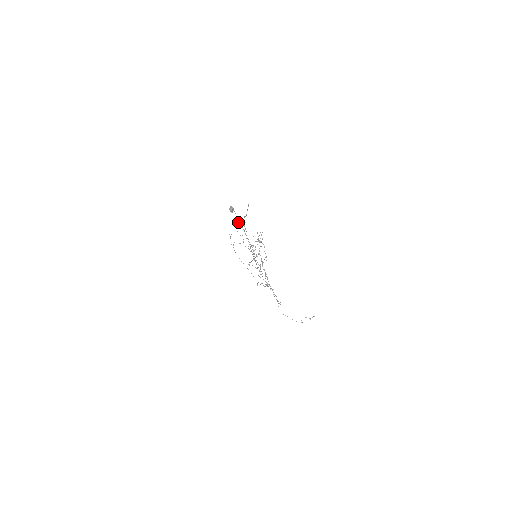
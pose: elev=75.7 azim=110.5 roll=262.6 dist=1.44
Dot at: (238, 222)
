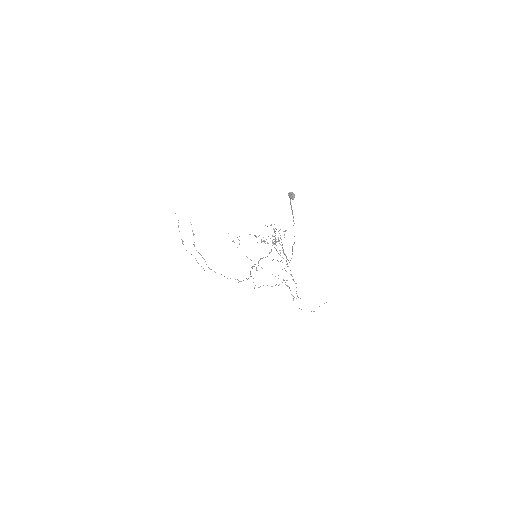
Dot at: (292, 210)
